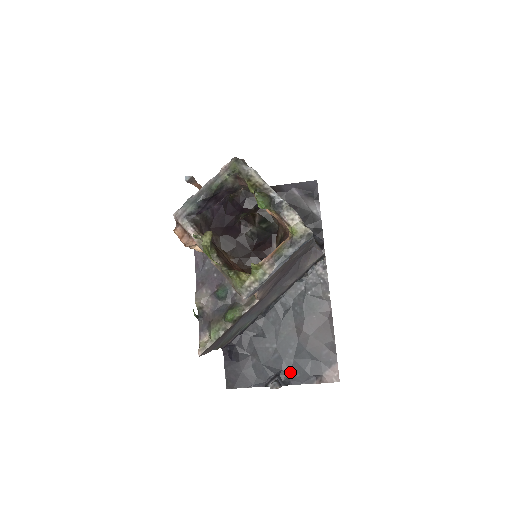
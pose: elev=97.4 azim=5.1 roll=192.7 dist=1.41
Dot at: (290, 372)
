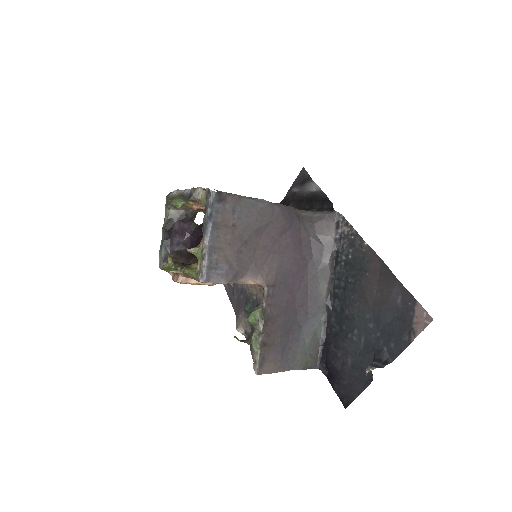
Dot at: (384, 347)
